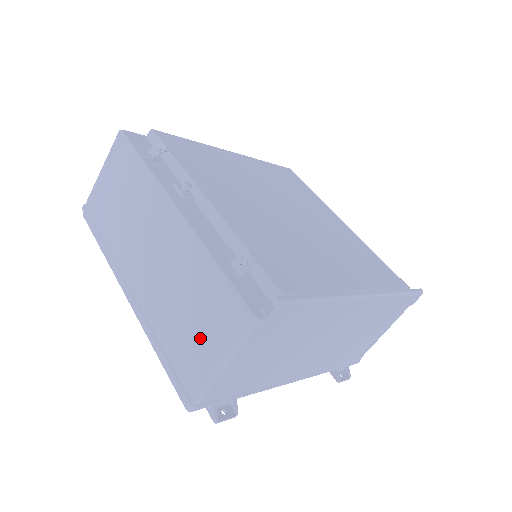
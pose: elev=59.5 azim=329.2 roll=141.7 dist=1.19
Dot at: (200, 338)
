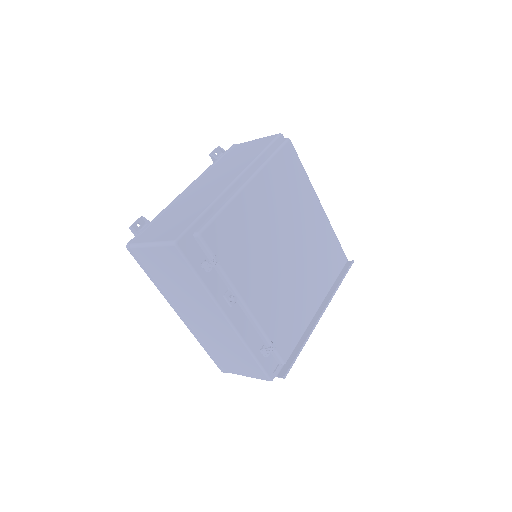
Dot at: (235, 364)
